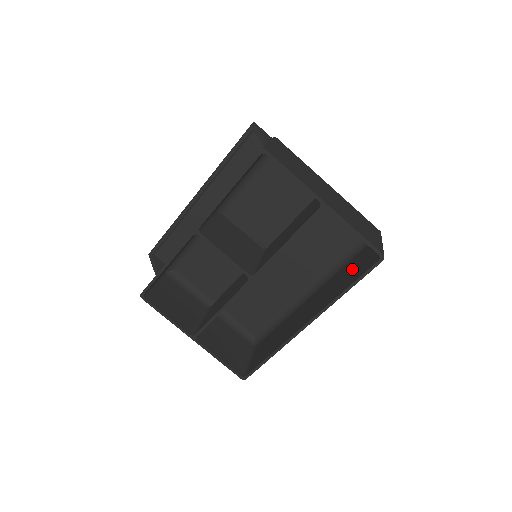
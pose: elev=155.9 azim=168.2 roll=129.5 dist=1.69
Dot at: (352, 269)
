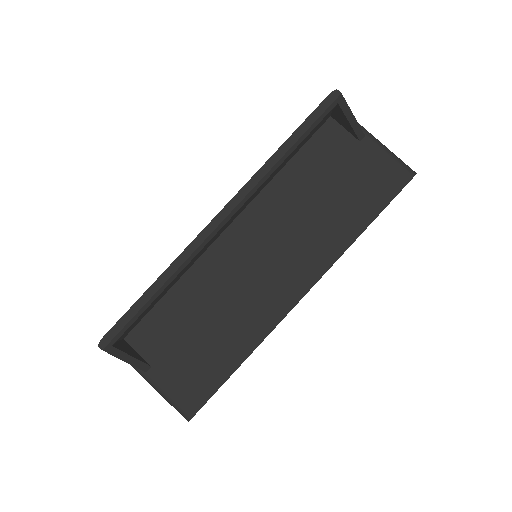
Dot at: occluded
